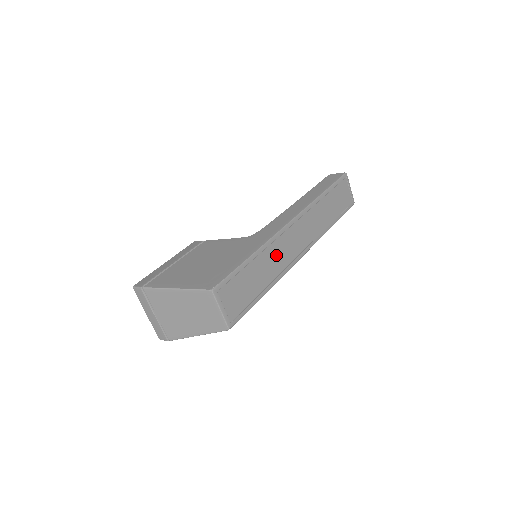
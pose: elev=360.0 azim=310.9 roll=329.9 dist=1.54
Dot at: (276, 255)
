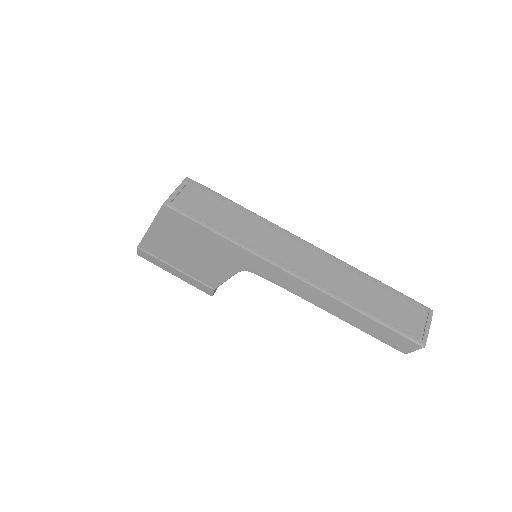
Dot at: (263, 235)
